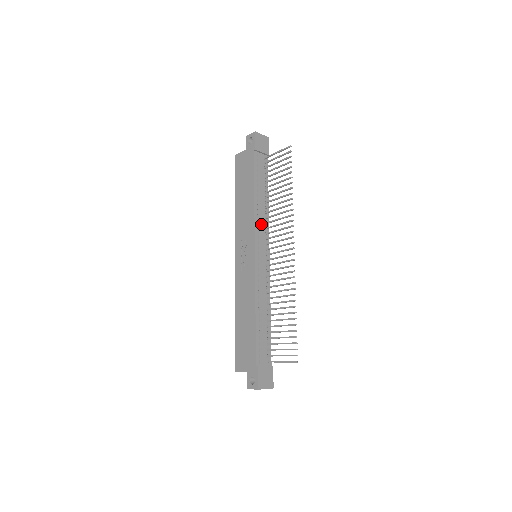
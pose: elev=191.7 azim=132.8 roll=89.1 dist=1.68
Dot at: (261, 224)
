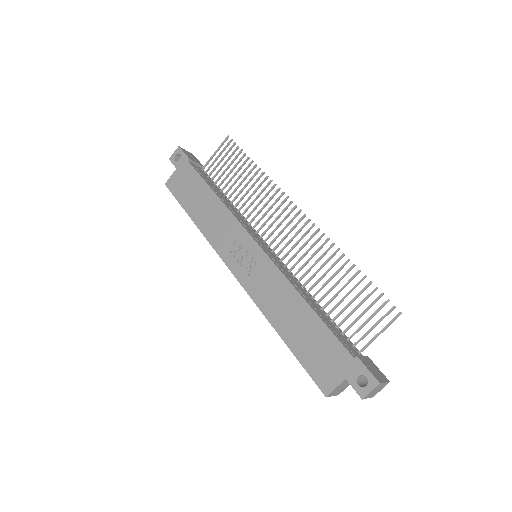
Dot at: (241, 220)
